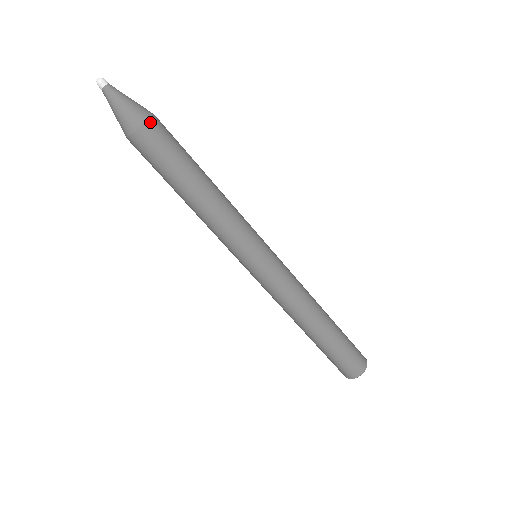
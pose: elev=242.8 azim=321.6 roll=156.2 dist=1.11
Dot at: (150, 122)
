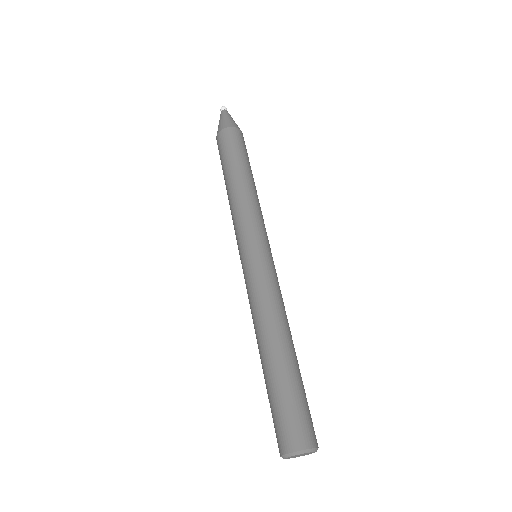
Dot at: (230, 129)
